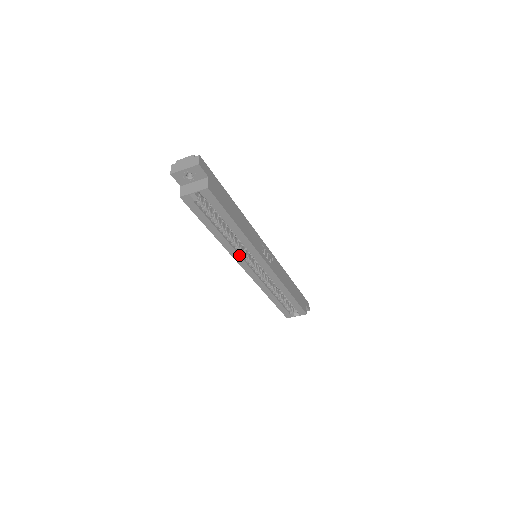
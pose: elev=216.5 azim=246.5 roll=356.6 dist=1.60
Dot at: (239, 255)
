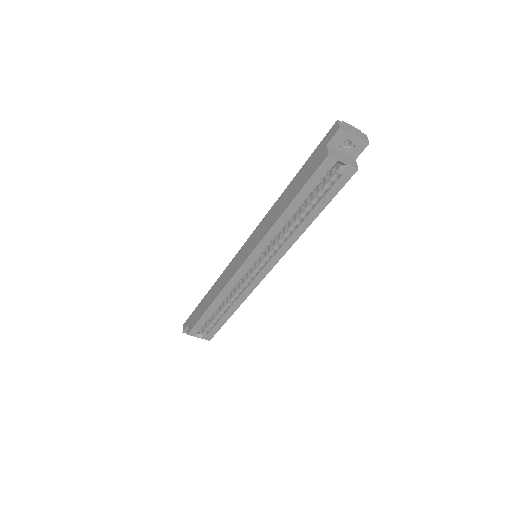
Dot at: (266, 245)
